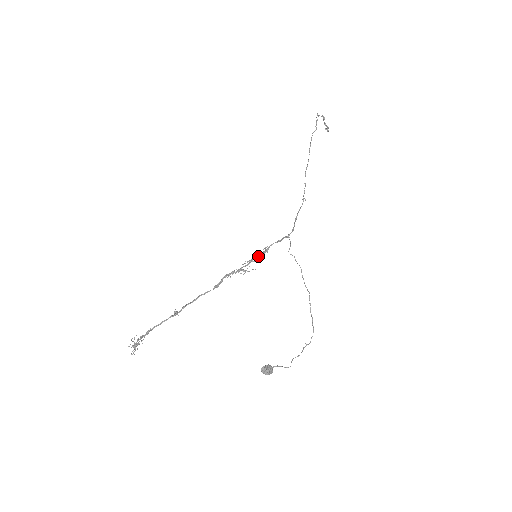
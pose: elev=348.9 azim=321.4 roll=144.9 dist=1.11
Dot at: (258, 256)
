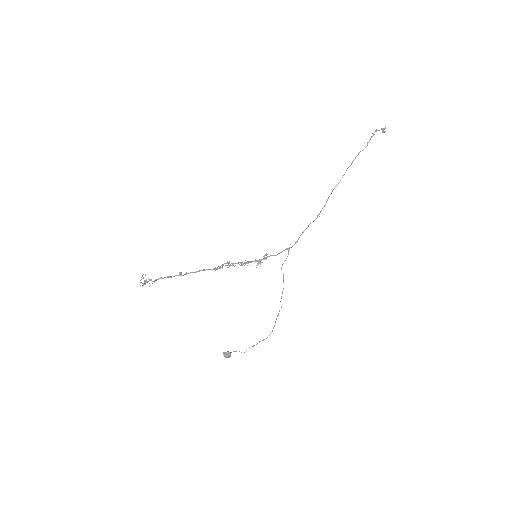
Dot at: (257, 261)
